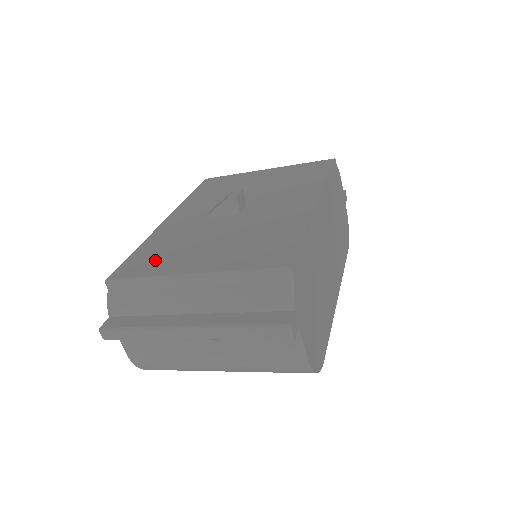
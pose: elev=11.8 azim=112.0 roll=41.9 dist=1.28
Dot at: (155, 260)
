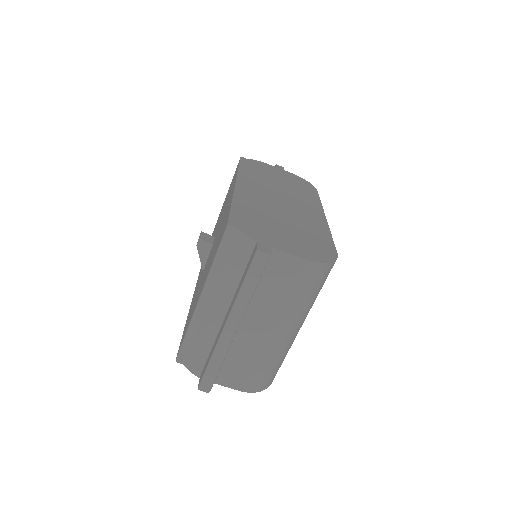
Dot at: (189, 319)
